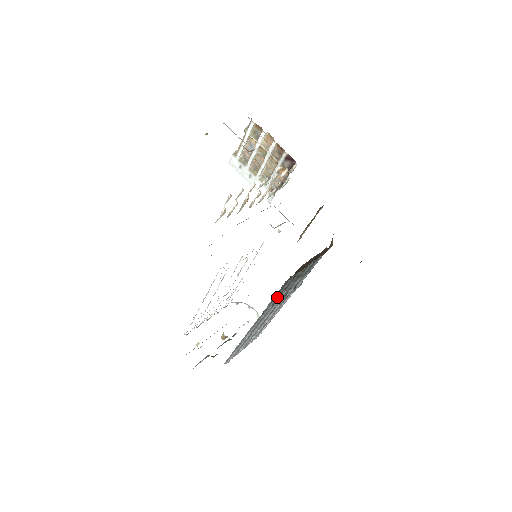
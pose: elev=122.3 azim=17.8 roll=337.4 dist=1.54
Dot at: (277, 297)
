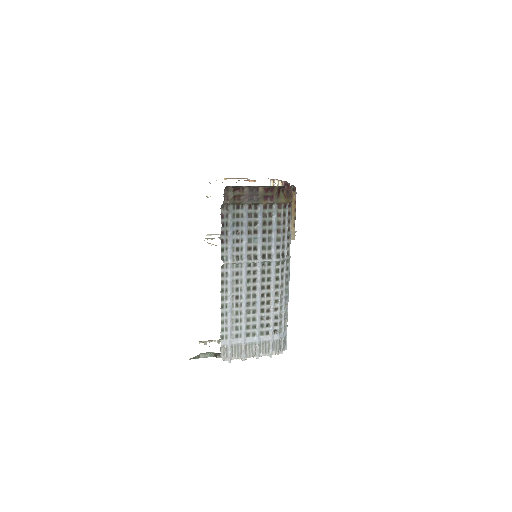
Dot at: (231, 241)
